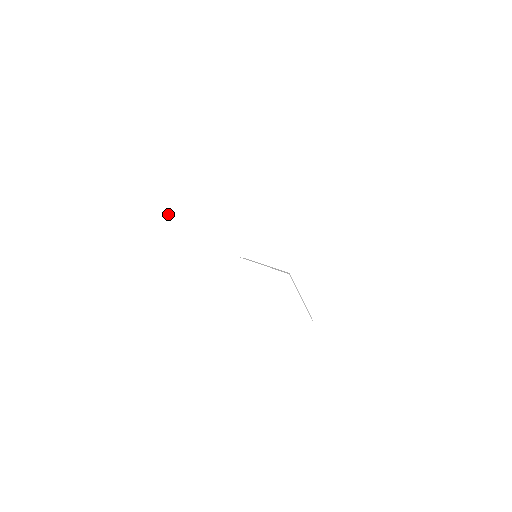
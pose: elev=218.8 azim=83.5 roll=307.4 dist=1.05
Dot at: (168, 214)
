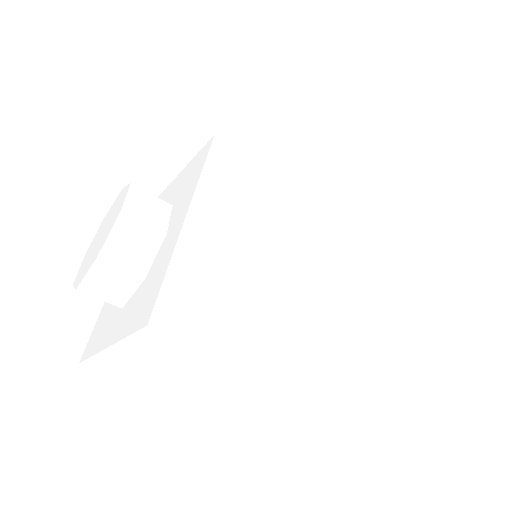
Dot at: occluded
